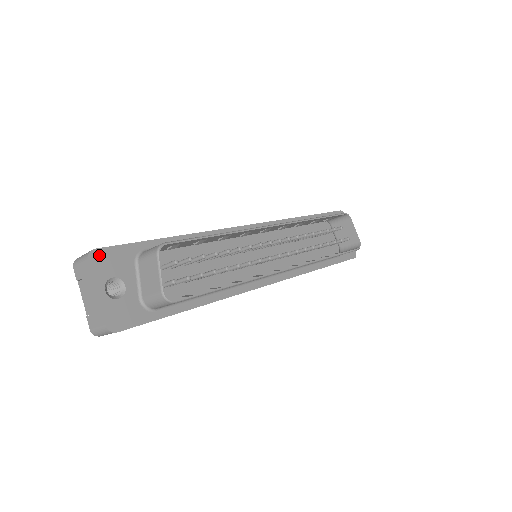
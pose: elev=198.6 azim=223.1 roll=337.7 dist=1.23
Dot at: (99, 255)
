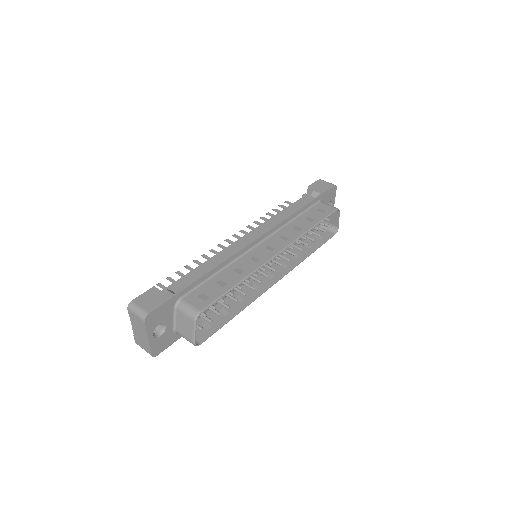
Dot at: (152, 316)
